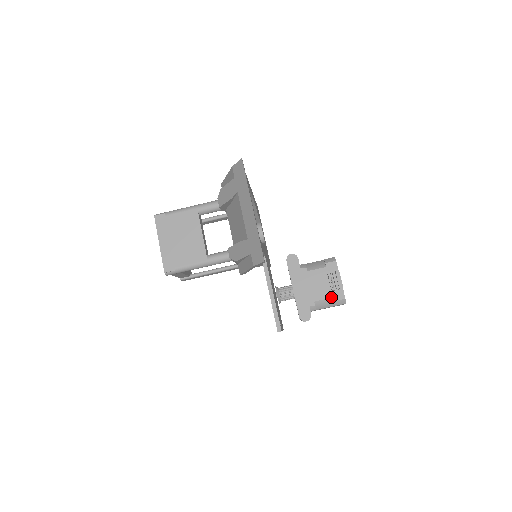
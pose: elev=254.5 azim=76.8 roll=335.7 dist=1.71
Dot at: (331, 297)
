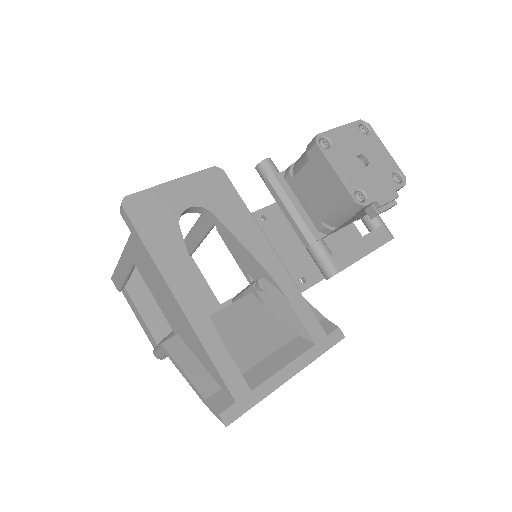
Dot at: occluded
